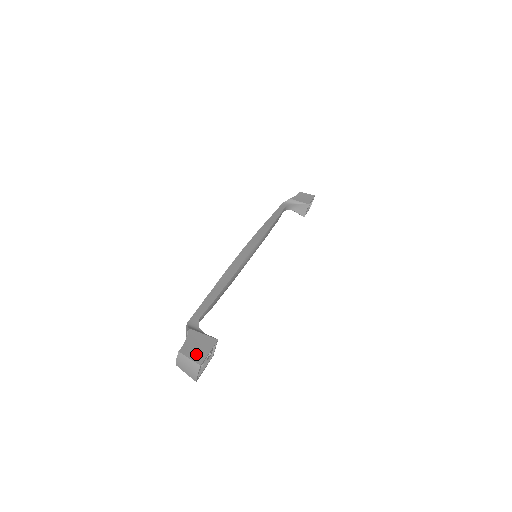
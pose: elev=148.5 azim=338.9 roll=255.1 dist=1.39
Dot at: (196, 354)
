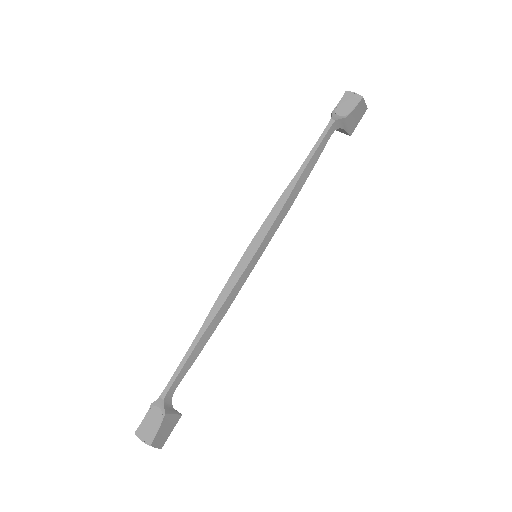
Dot at: (162, 440)
